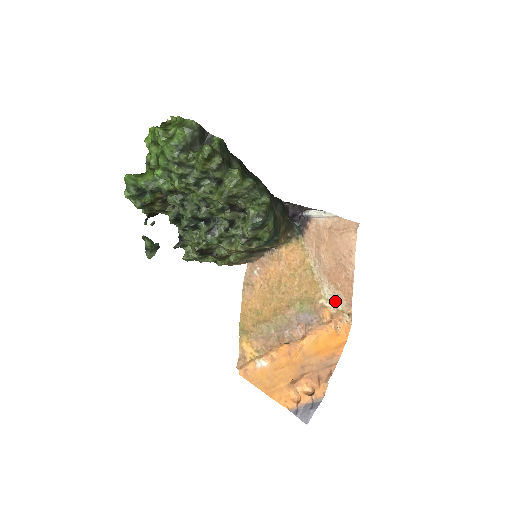
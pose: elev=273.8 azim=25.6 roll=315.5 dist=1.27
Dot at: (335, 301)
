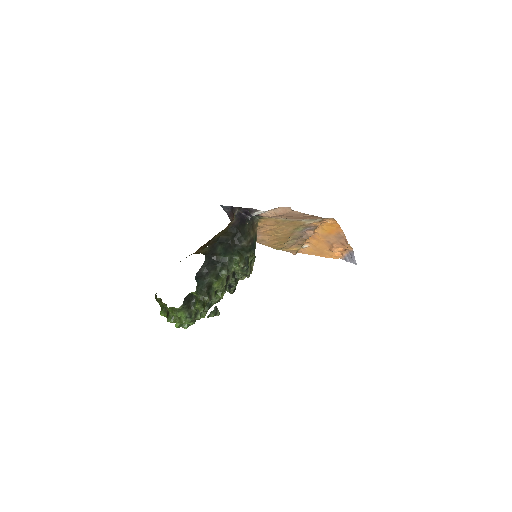
Dot at: (314, 220)
